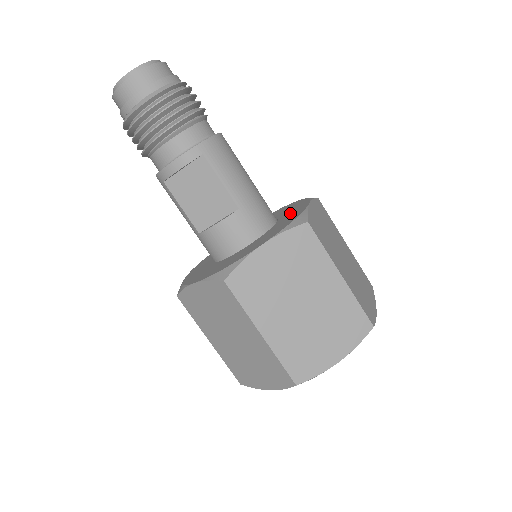
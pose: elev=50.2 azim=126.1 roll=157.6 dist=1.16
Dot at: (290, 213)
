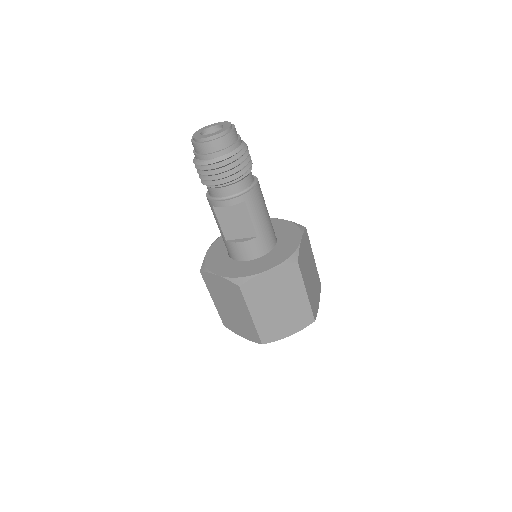
Dot at: (287, 240)
